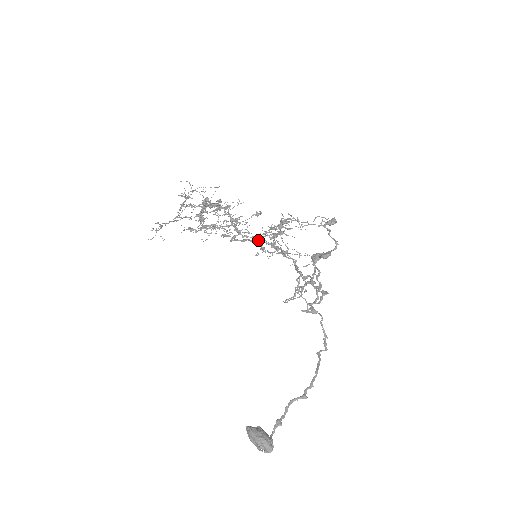
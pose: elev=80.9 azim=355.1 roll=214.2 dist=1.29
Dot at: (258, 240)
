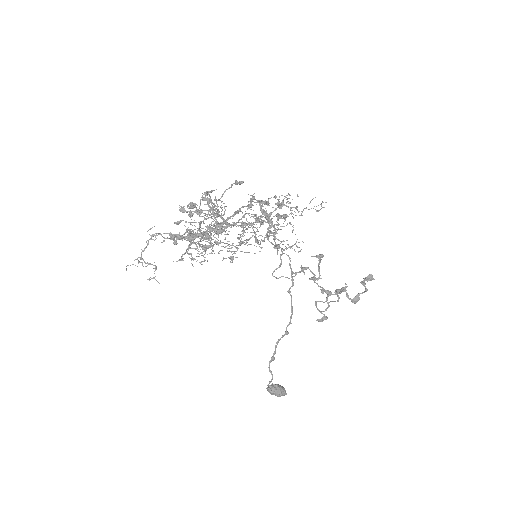
Dot at: (246, 224)
